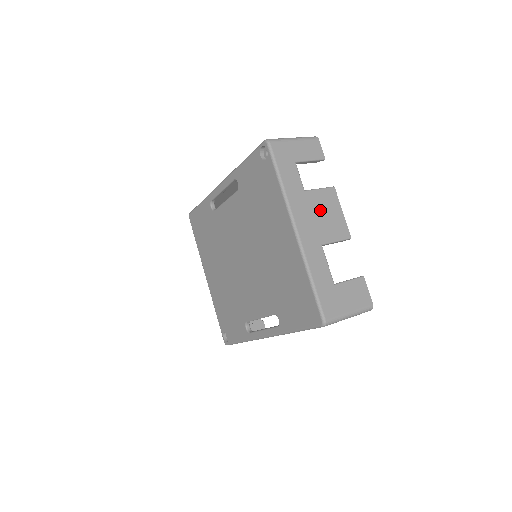
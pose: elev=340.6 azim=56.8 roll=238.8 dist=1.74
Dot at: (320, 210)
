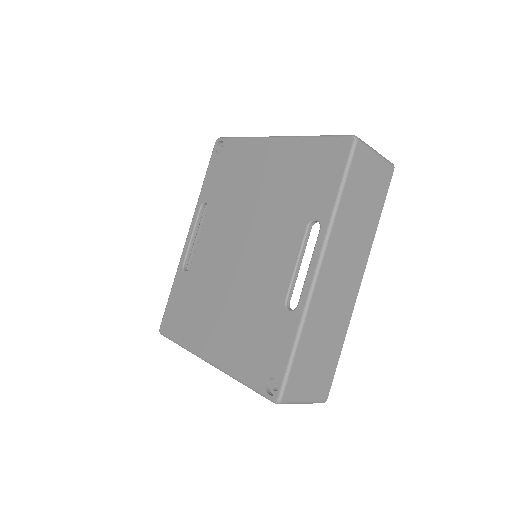
Dot at: occluded
